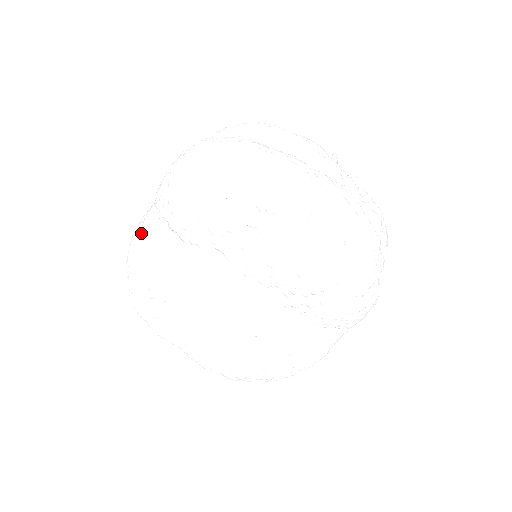
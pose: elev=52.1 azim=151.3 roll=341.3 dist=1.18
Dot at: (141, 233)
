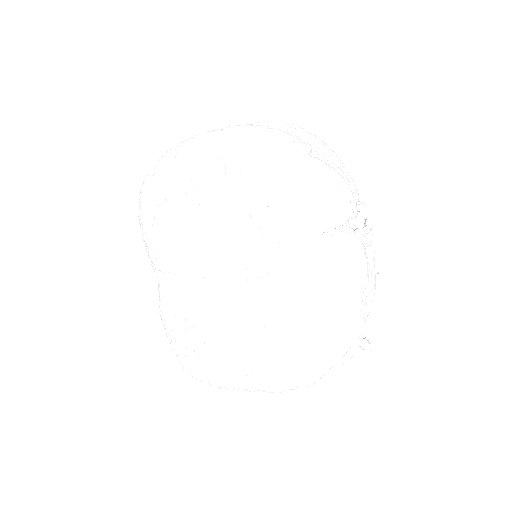
Dot at: (159, 302)
